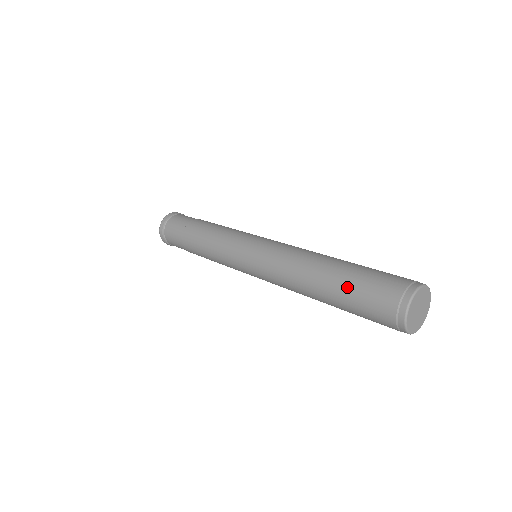
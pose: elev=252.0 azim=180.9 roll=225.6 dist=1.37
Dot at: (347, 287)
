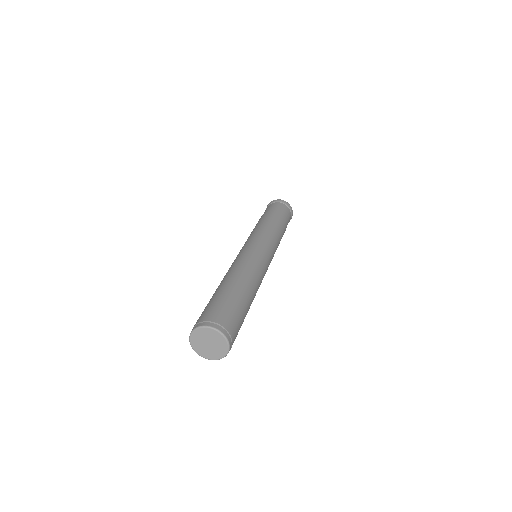
Dot at: (211, 299)
